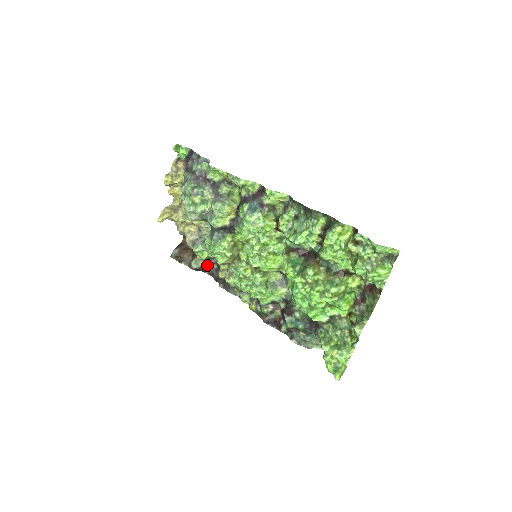
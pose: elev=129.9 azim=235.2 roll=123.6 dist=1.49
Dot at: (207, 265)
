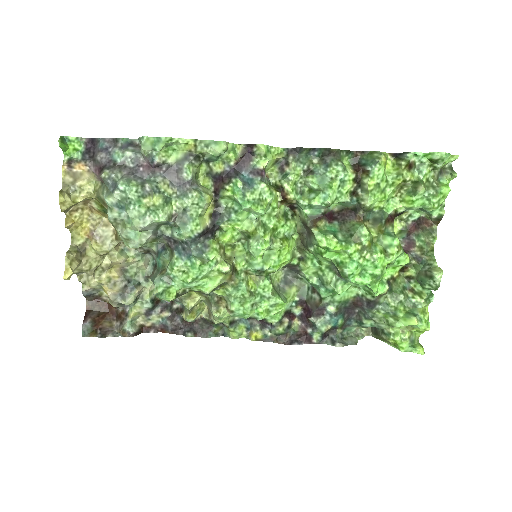
Dot at: (151, 319)
